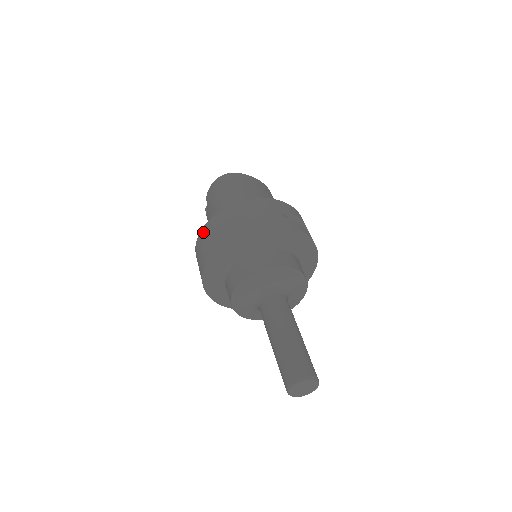
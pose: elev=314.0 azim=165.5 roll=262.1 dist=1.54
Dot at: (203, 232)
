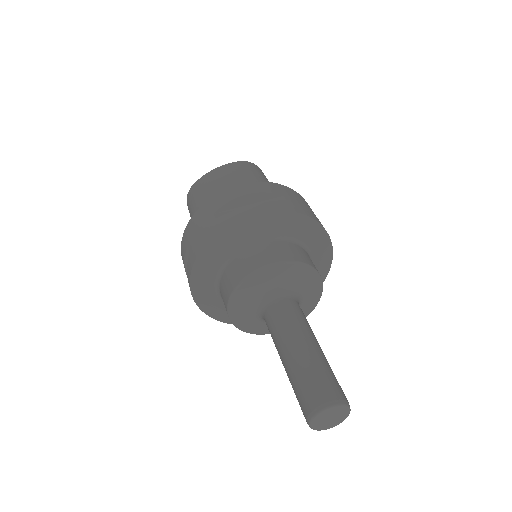
Dot at: occluded
